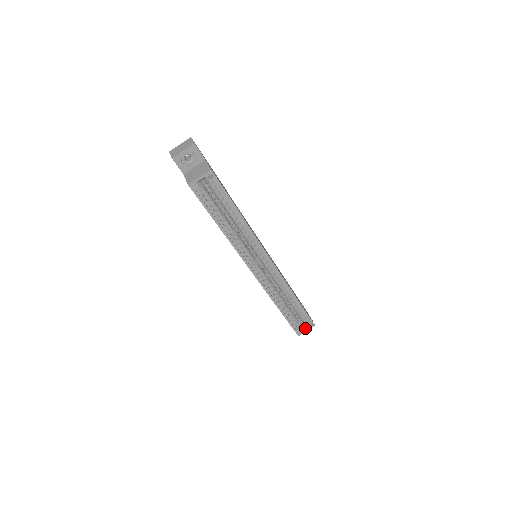
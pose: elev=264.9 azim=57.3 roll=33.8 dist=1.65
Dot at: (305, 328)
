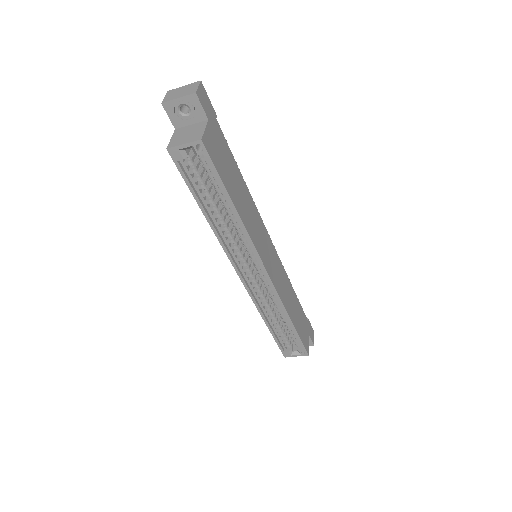
Dot at: (296, 353)
